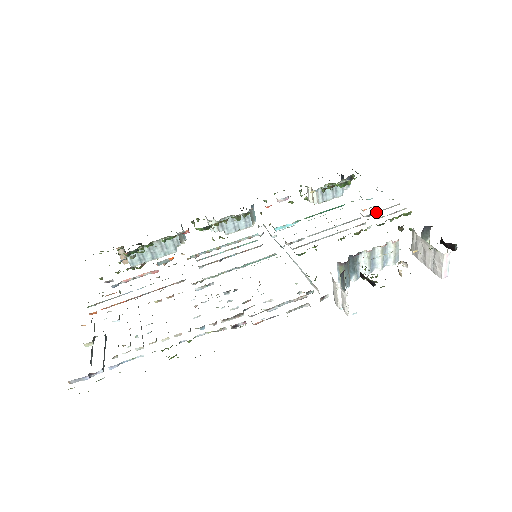
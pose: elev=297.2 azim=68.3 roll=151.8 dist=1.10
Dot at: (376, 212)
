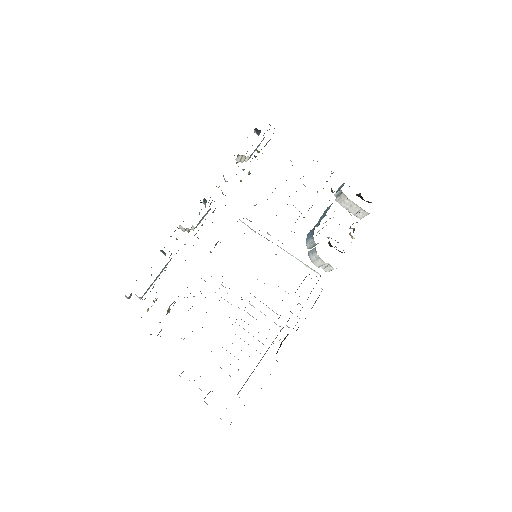
Dot at: occluded
